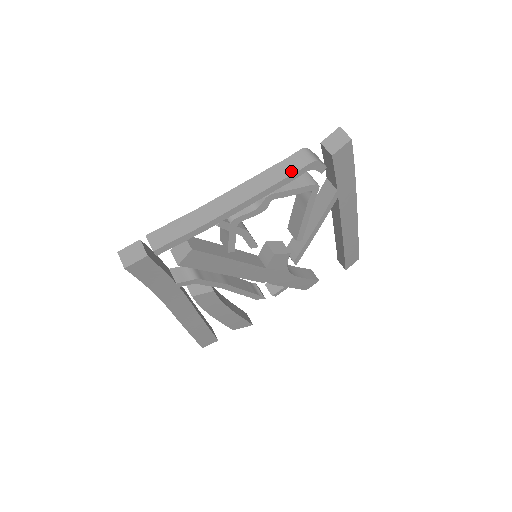
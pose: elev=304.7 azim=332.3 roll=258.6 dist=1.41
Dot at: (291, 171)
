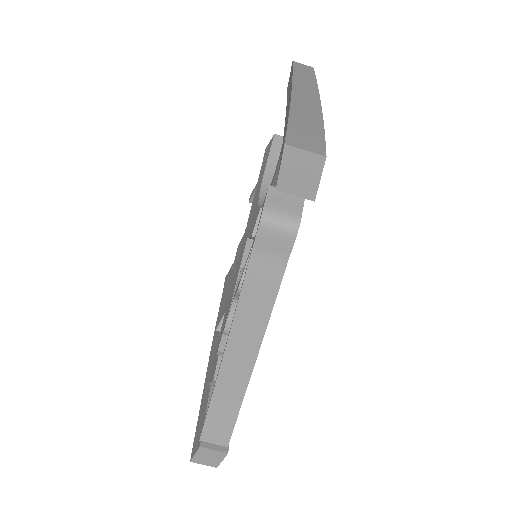
Dot at: (278, 267)
